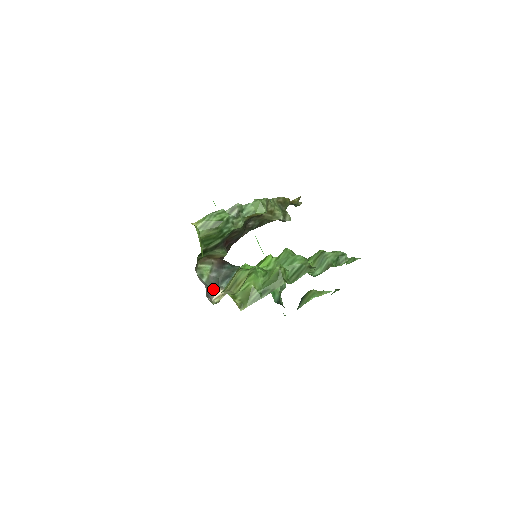
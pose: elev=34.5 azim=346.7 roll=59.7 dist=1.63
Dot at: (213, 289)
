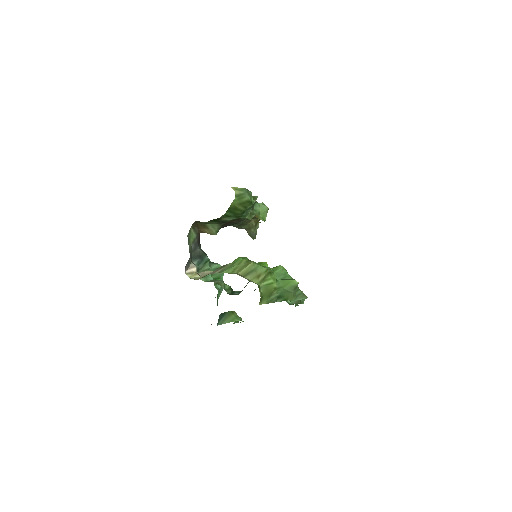
Dot at: (189, 261)
